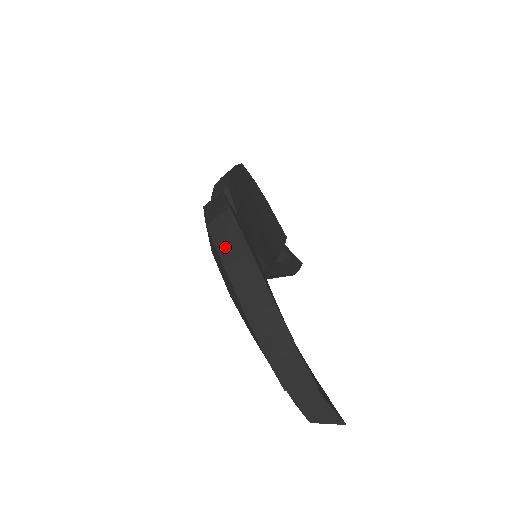
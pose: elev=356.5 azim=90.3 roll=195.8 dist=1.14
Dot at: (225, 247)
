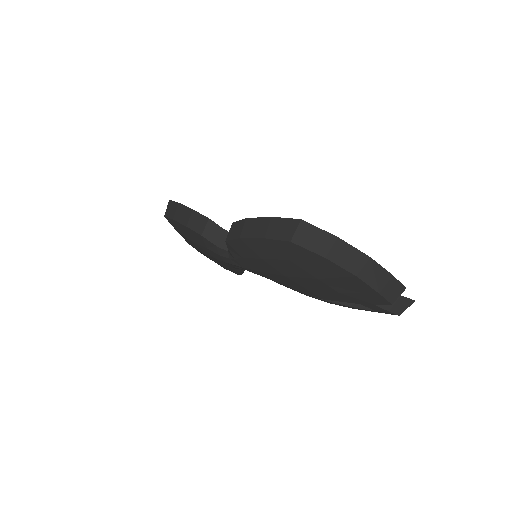
Dot at: (317, 246)
